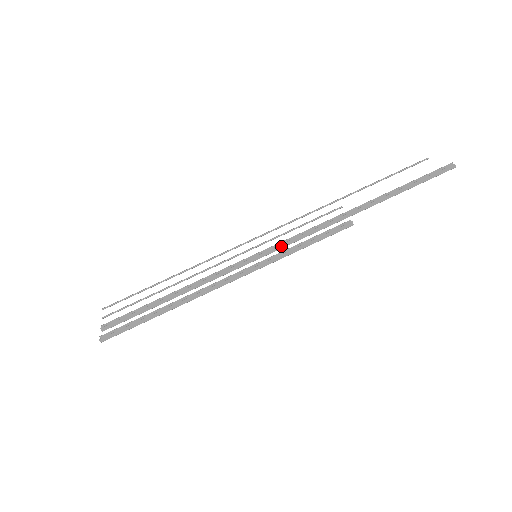
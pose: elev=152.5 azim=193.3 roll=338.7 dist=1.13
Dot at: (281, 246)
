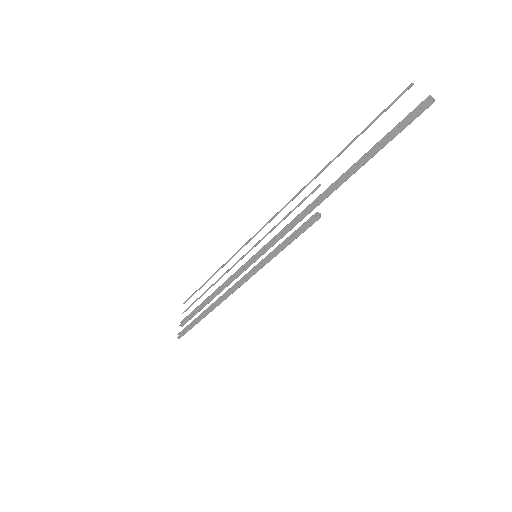
Dot at: (271, 245)
